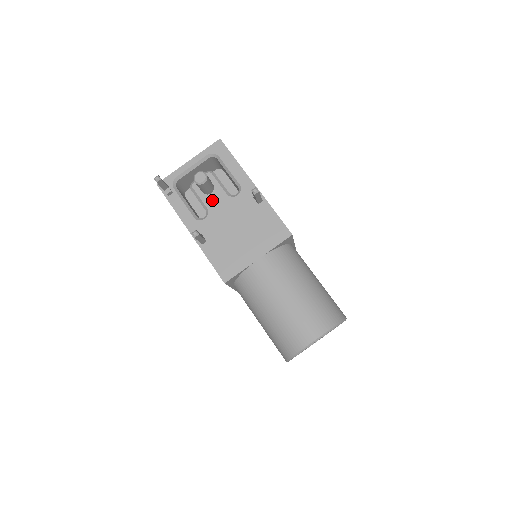
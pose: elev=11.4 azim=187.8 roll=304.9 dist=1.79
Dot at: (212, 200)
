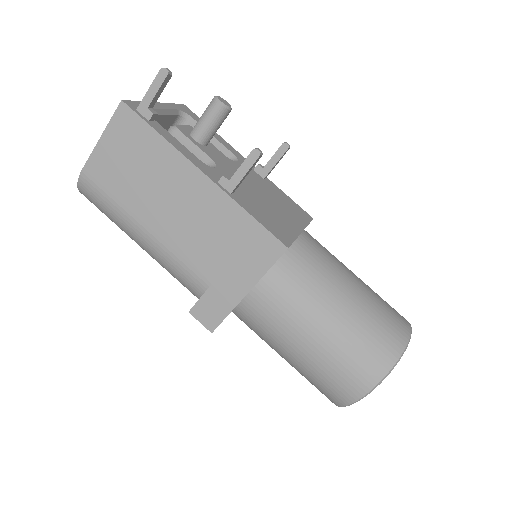
Dot at: (212, 153)
